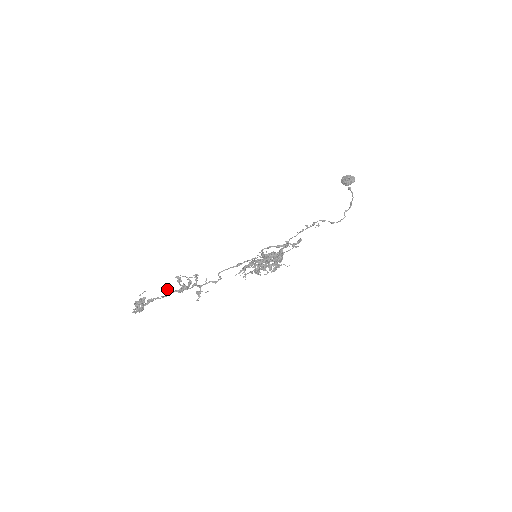
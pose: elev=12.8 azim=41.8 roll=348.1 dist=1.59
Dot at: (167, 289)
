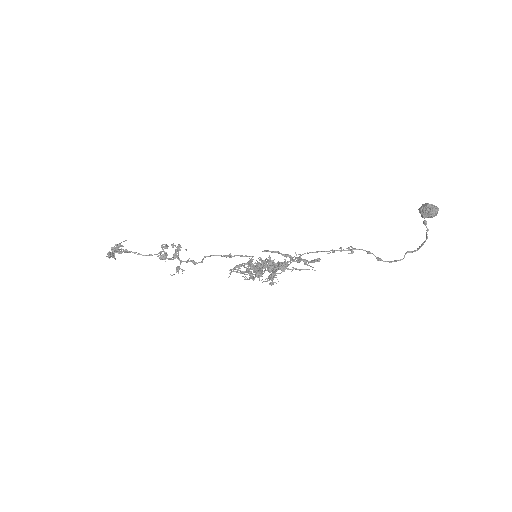
Dot at: (159, 253)
